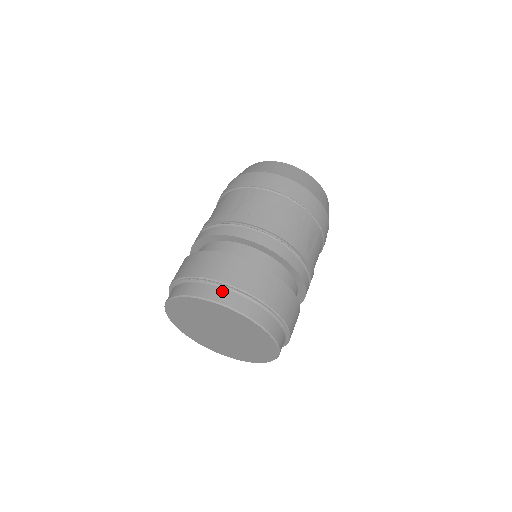
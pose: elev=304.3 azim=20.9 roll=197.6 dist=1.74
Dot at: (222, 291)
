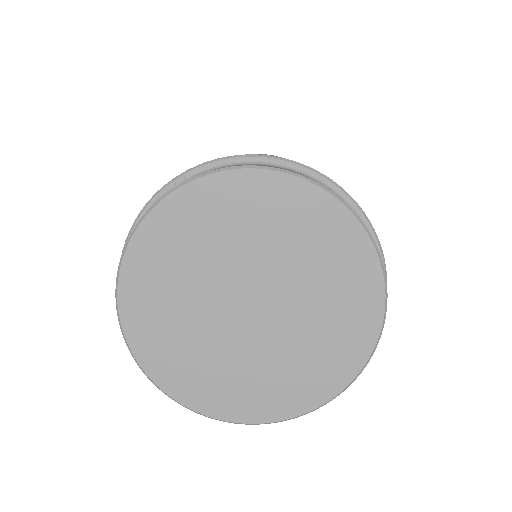
Dot at: occluded
